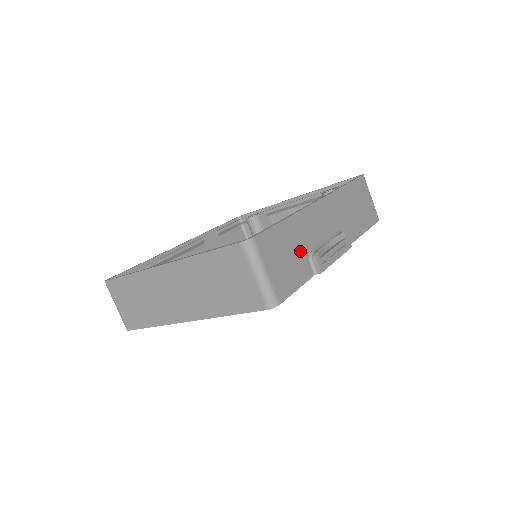
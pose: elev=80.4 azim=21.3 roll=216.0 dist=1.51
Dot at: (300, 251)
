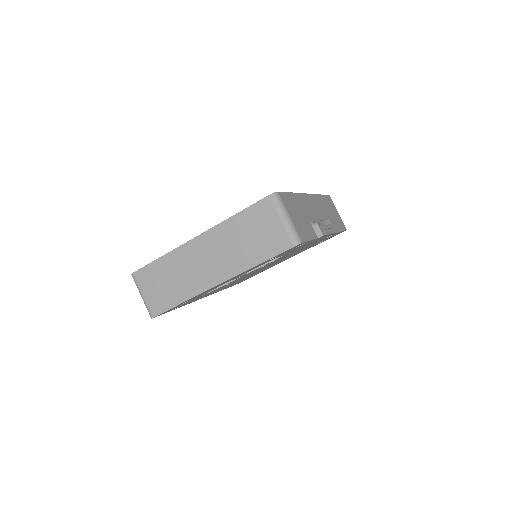
Dot at: (306, 218)
